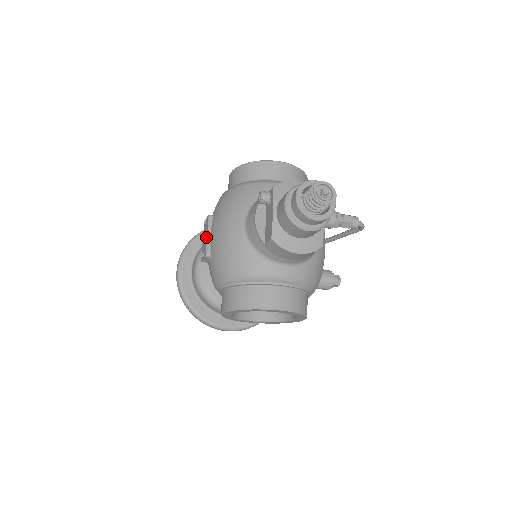
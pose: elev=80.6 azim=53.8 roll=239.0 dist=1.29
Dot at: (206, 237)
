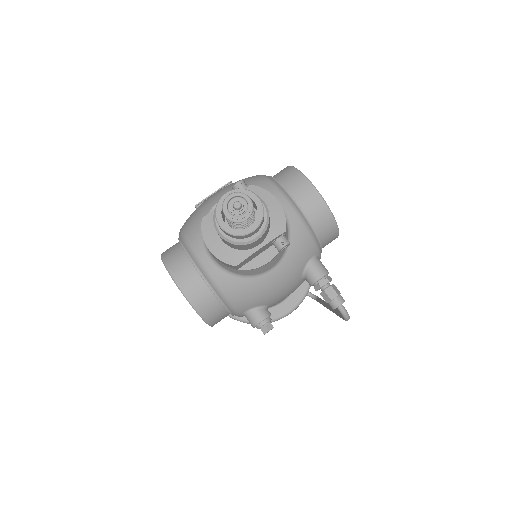
Dot at: (212, 194)
